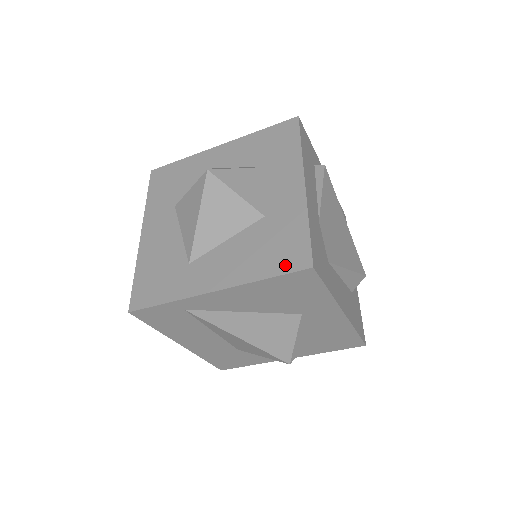
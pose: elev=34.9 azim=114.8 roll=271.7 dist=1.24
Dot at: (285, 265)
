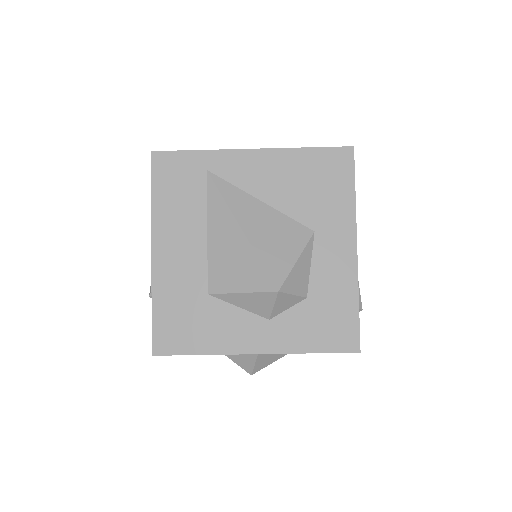
Dot at: occluded
